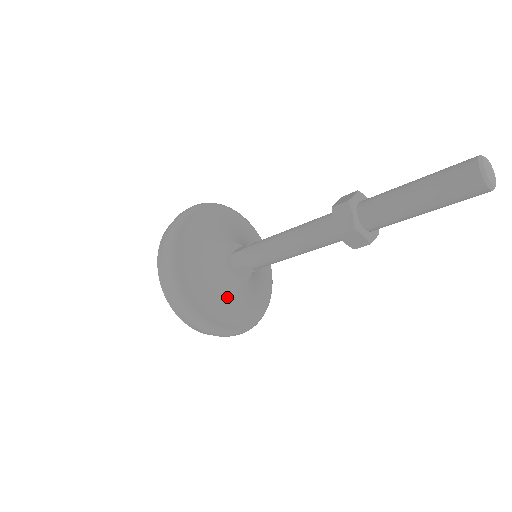
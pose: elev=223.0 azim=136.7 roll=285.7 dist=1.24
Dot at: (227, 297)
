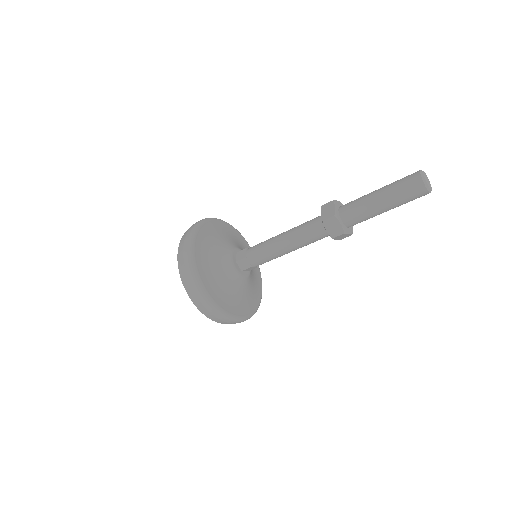
Dot at: (244, 292)
